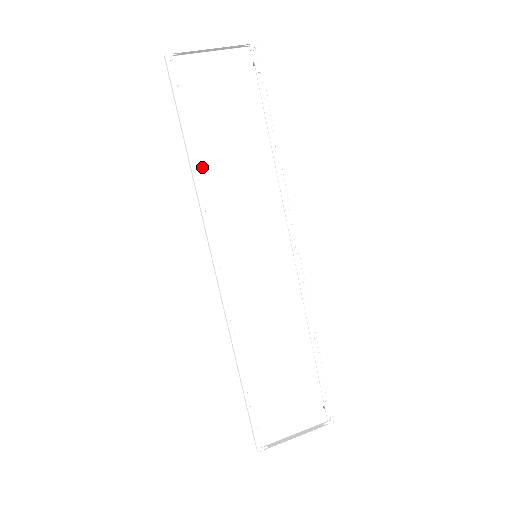
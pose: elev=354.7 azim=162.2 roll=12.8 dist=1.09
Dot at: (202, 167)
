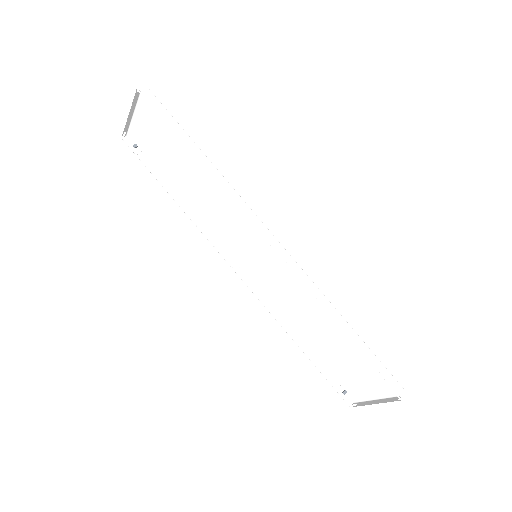
Dot at: (188, 200)
